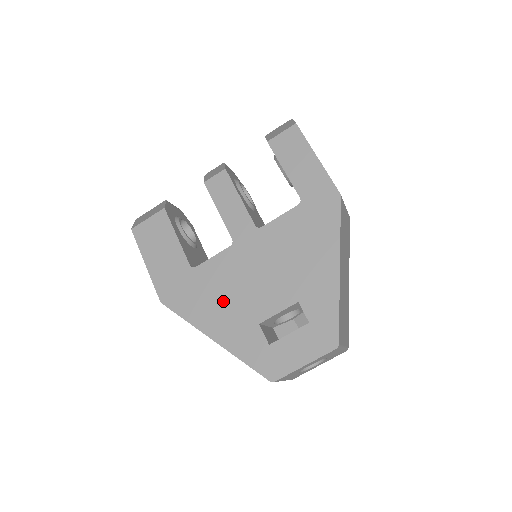
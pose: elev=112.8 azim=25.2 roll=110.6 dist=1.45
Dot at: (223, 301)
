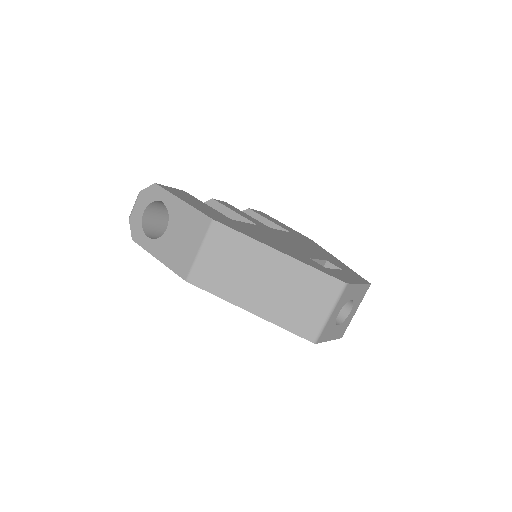
Dot at: (272, 240)
